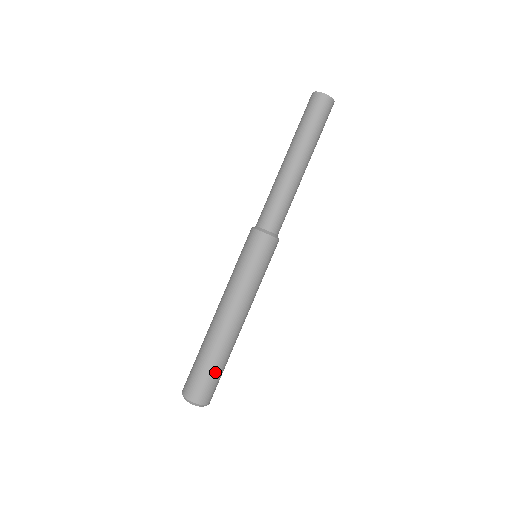
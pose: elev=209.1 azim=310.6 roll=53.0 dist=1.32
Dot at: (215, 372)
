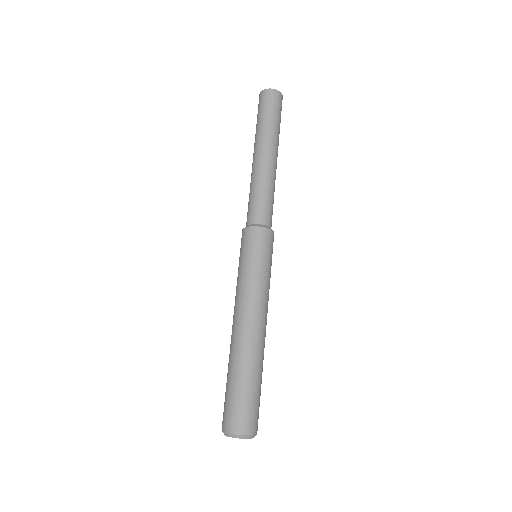
Dot at: (245, 390)
